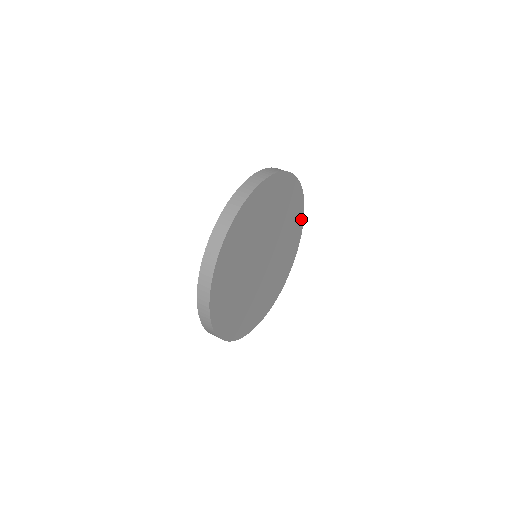
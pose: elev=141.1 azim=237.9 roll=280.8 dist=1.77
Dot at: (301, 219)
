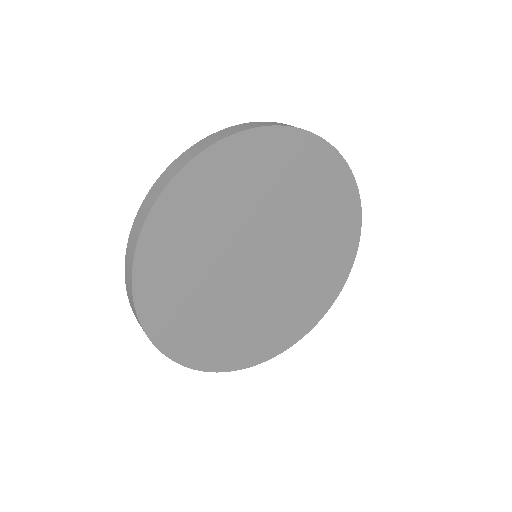
Dot at: (307, 326)
